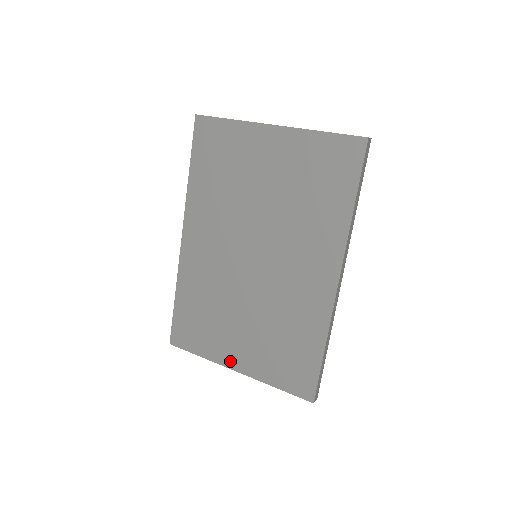
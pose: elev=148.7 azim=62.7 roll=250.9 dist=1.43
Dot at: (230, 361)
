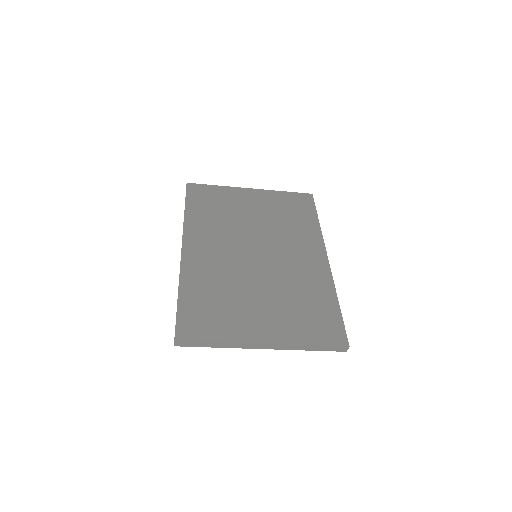
Dot at: (256, 336)
